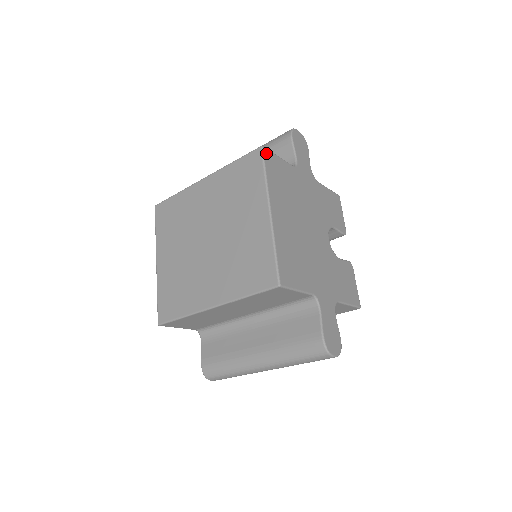
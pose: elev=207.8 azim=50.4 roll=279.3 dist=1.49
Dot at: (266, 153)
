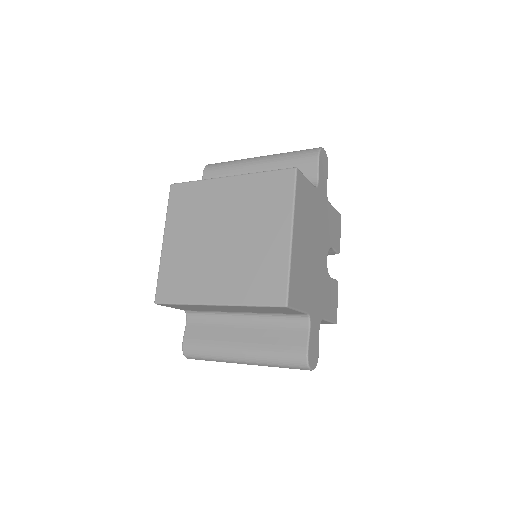
Dot at: (298, 175)
